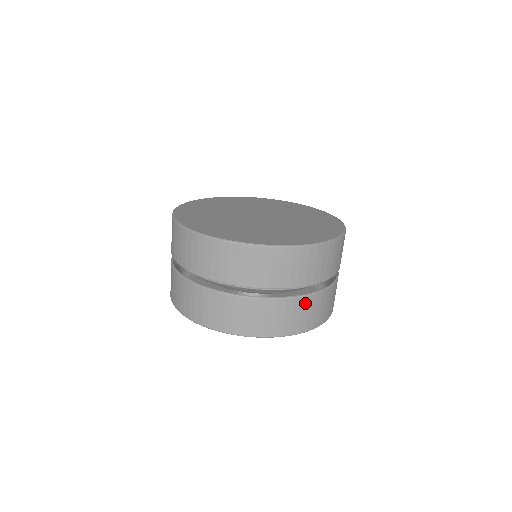
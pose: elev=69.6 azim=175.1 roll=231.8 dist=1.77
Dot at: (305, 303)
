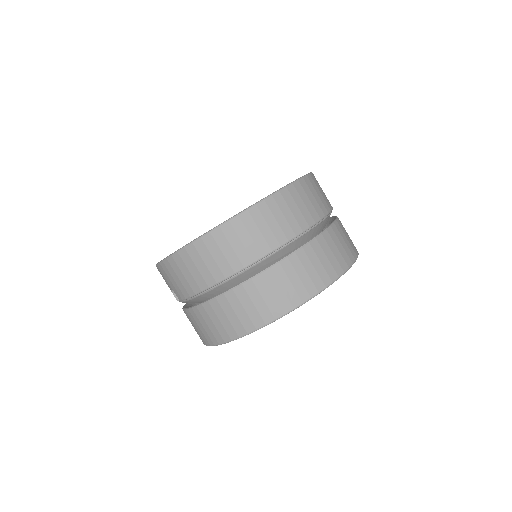
Dot at: occluded
